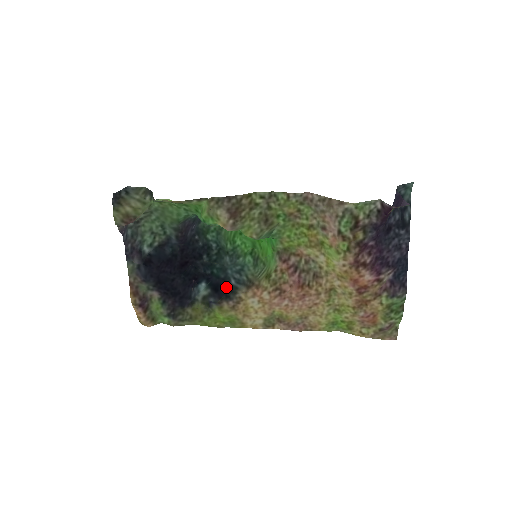
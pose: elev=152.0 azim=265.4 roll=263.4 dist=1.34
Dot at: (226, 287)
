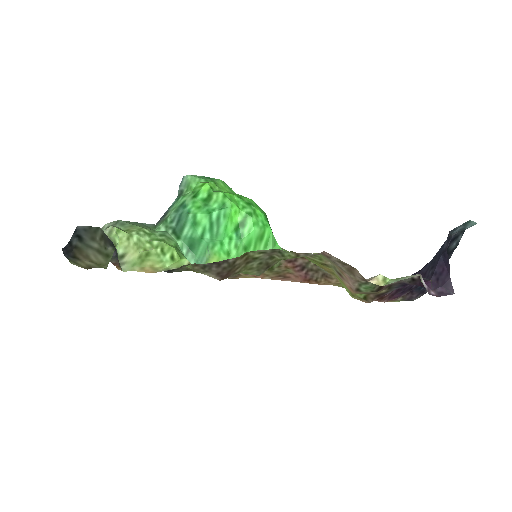
Dot at: occluded
